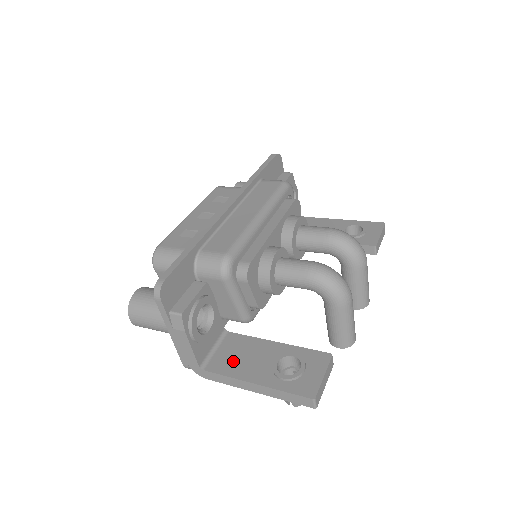
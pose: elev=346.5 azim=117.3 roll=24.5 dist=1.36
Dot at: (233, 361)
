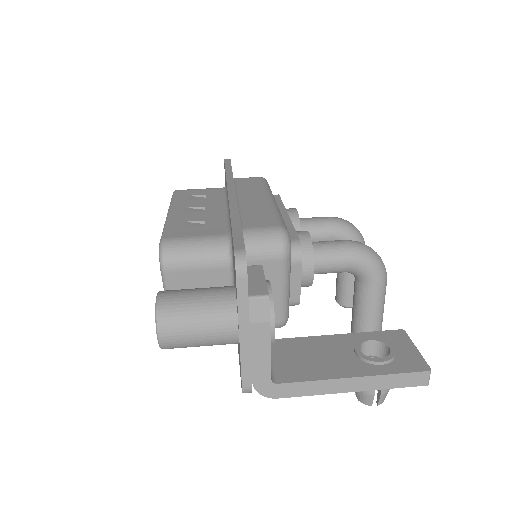
Dot at: (305, 364)
